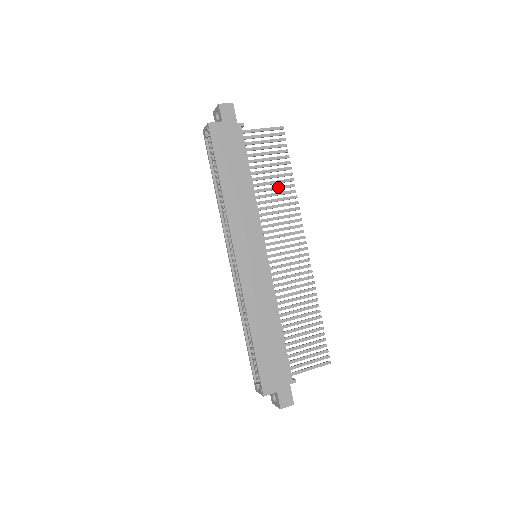
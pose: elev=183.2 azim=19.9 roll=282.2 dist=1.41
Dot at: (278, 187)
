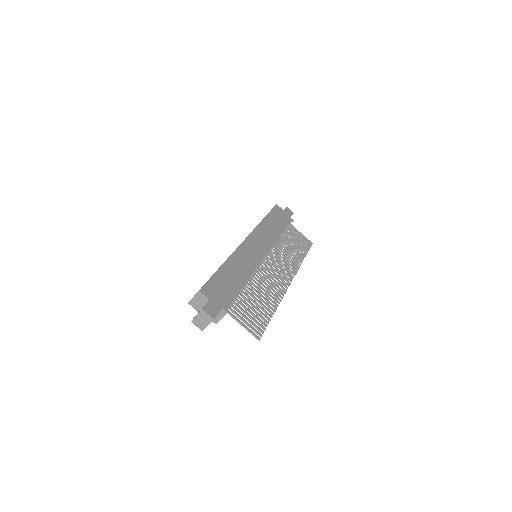
Dot at: (293, 252)
